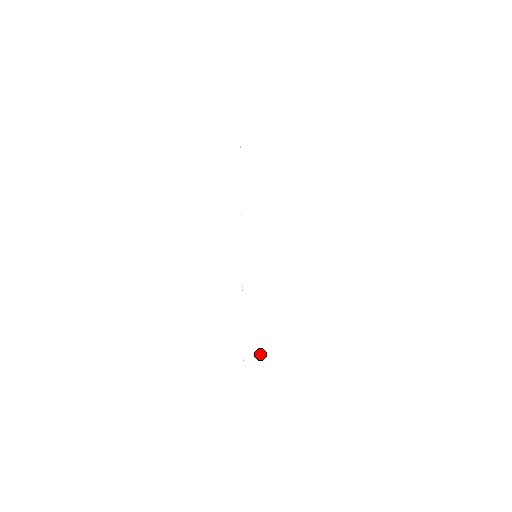
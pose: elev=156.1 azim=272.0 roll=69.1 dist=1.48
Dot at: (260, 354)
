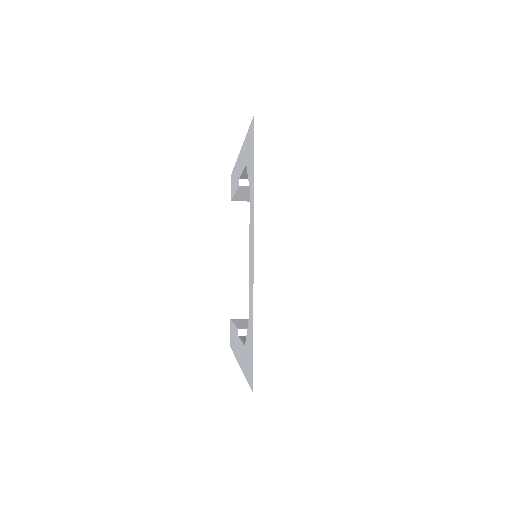
Dot at: (273, 308)
